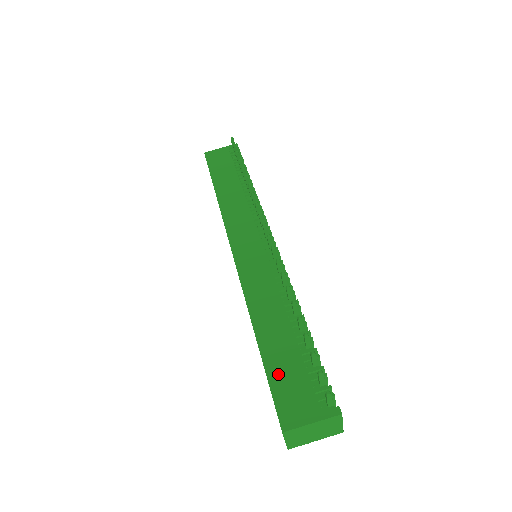
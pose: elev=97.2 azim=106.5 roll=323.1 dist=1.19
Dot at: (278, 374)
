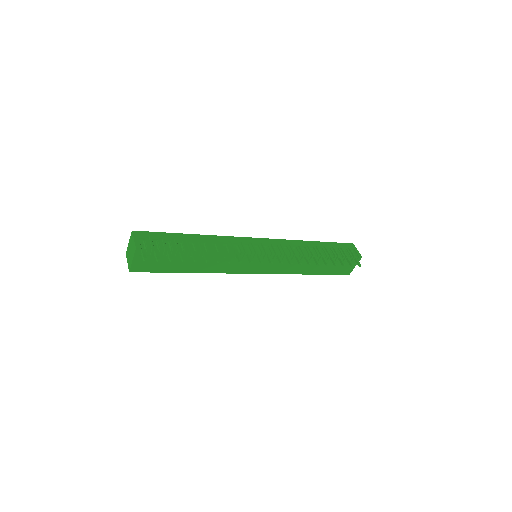
Dot at: (332, 271)
